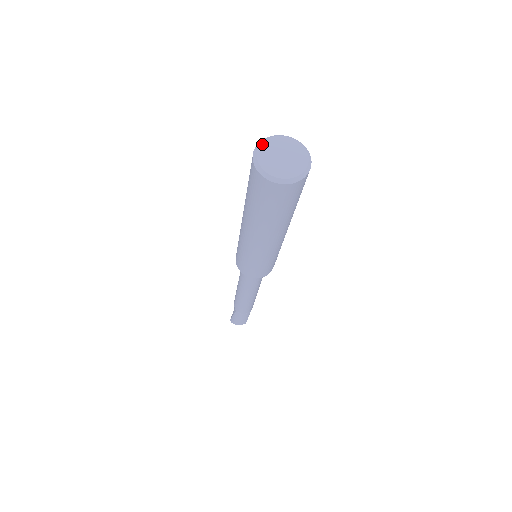
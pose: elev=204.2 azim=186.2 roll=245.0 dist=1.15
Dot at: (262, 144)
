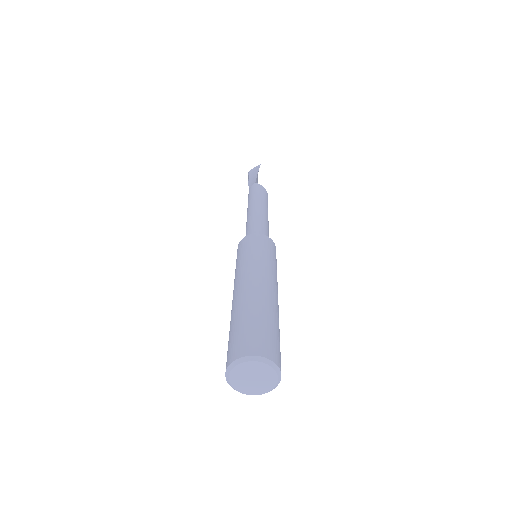
Dot at: (244, 363)
